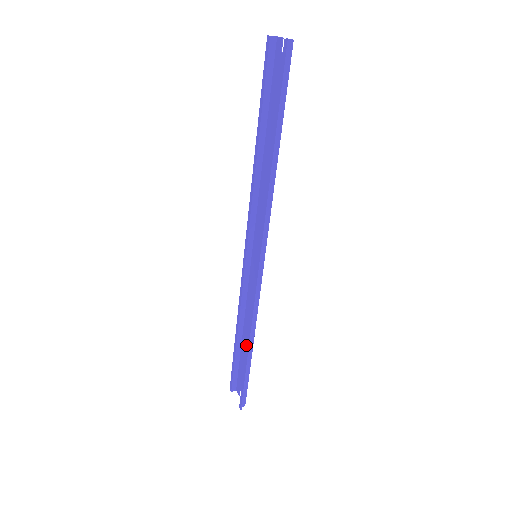
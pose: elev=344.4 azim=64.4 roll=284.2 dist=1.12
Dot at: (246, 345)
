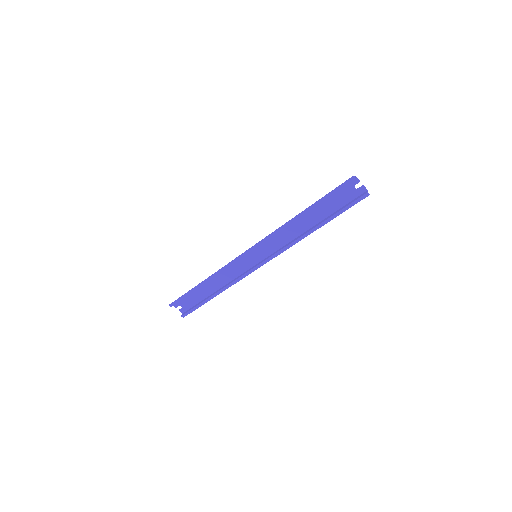
Dot at: (207, 289)
